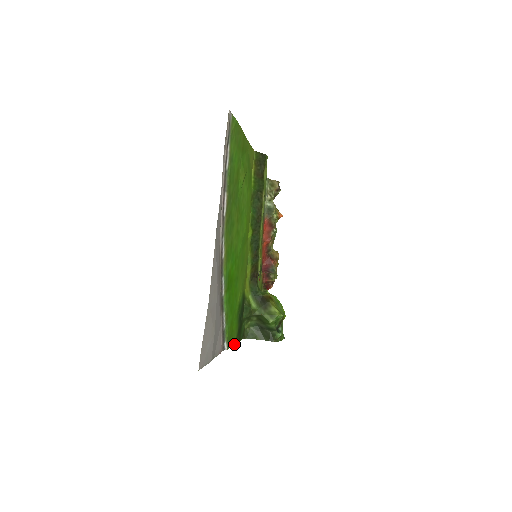
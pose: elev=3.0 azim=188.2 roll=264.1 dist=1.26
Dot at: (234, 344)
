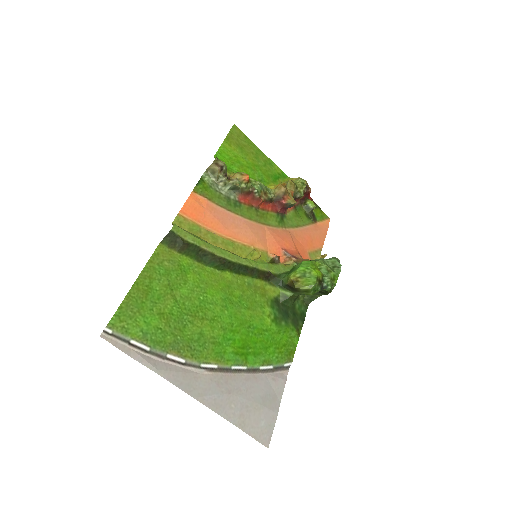
Dot at: (298, 338)
